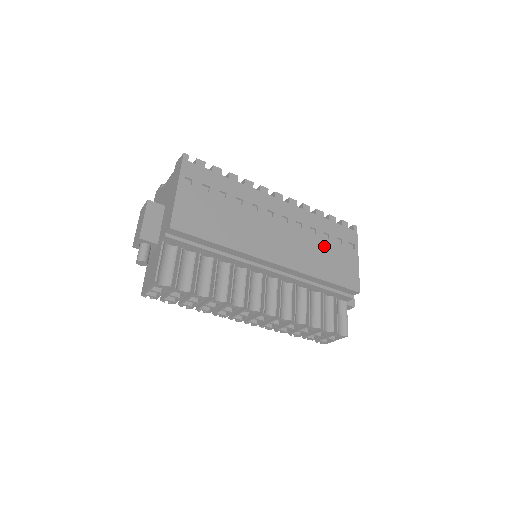
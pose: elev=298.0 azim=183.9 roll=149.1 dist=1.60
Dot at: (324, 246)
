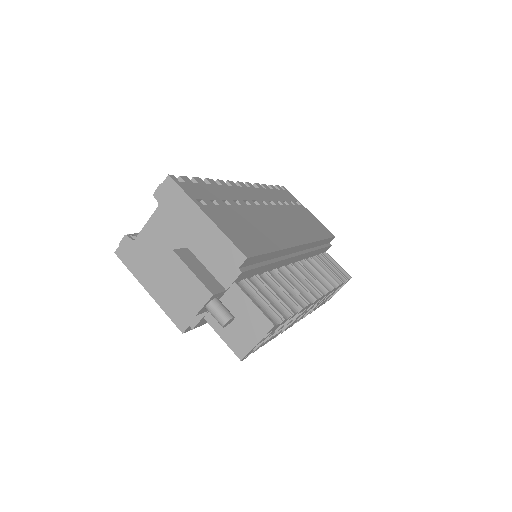
Dot at: (294, 212)
